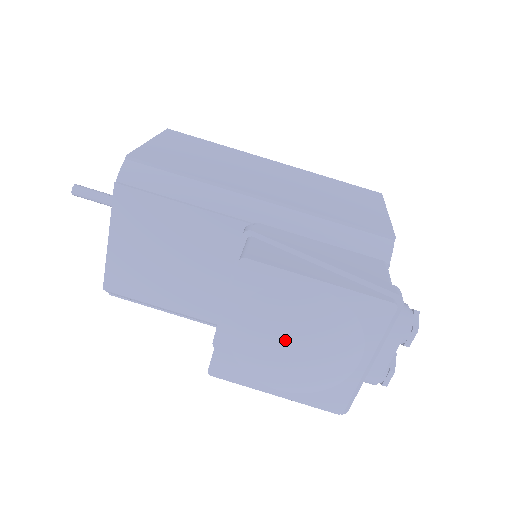
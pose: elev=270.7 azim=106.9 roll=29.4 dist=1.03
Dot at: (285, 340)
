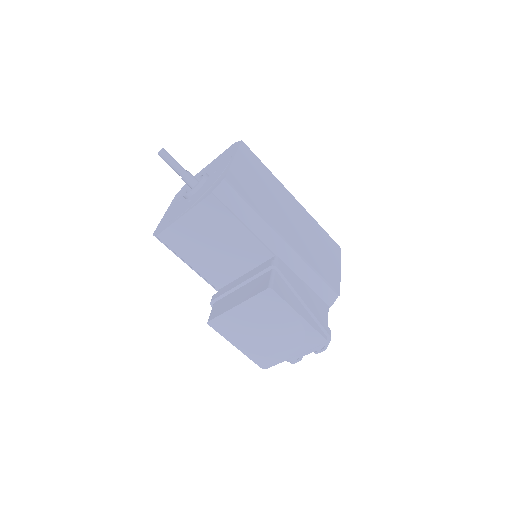
Dot at: (263, 330)
